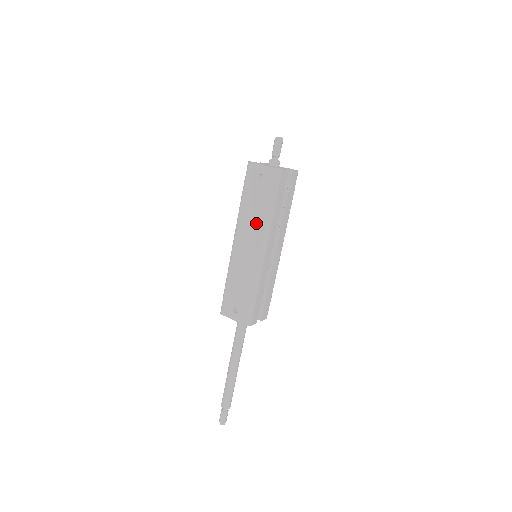
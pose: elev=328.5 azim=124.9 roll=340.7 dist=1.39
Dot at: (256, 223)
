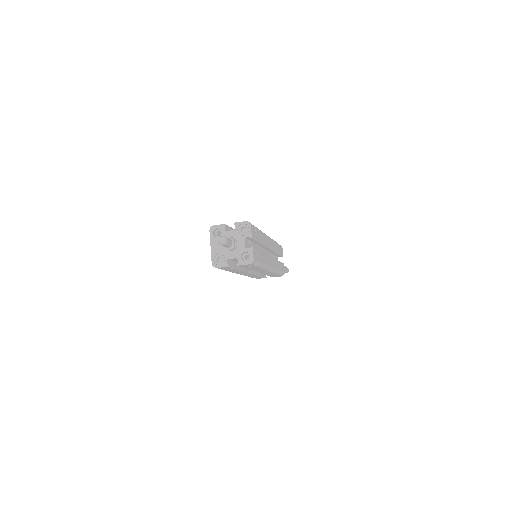
Dot at: occluded
